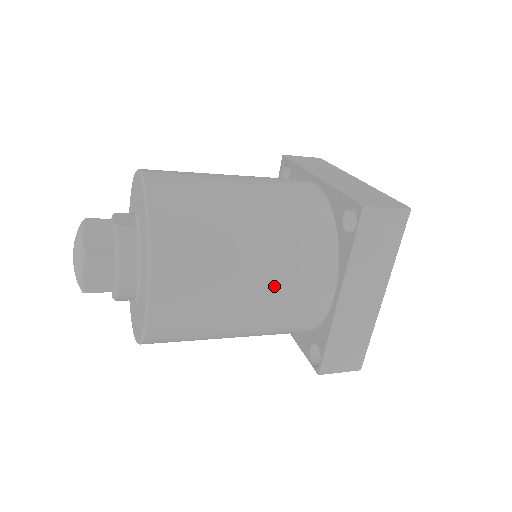
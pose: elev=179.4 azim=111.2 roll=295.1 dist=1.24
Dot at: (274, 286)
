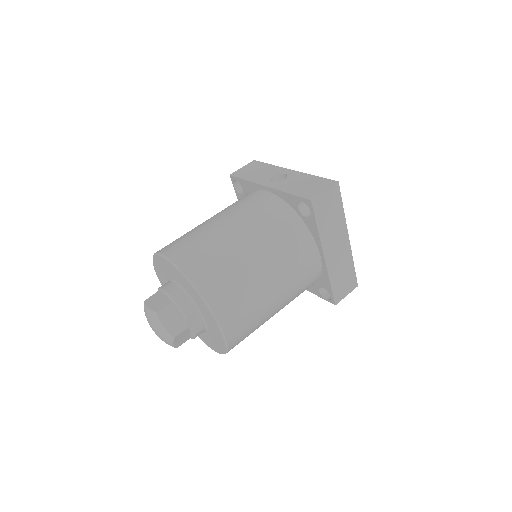
Dot at: occluded
